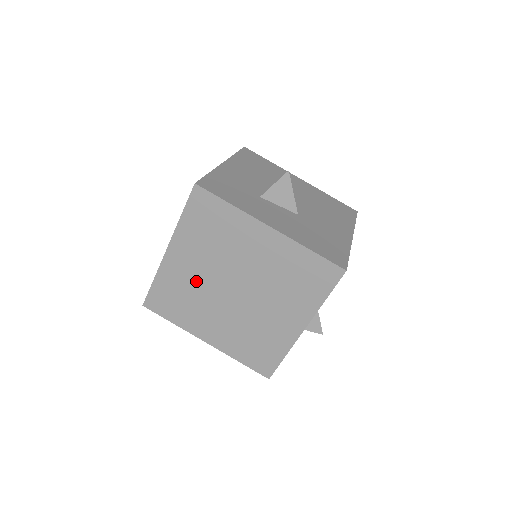
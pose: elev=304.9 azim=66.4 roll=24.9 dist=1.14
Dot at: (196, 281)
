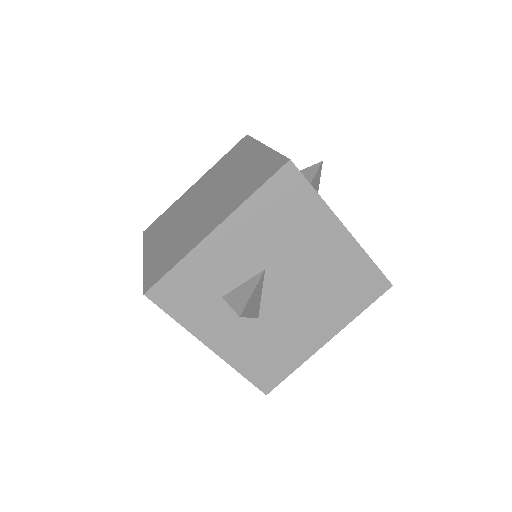
Dot at: (188, 202)
